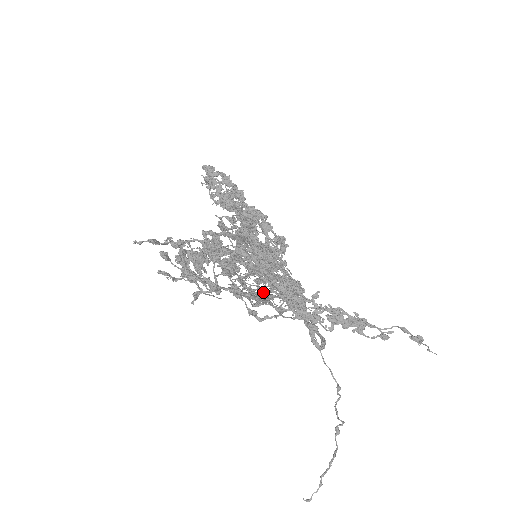
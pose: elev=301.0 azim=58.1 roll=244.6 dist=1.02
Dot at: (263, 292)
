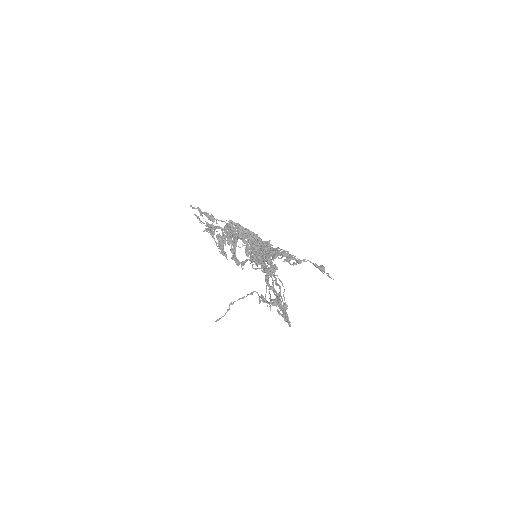
Dot at: occluded
